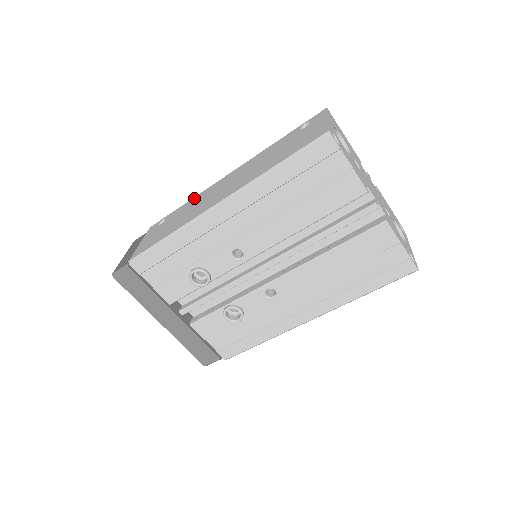
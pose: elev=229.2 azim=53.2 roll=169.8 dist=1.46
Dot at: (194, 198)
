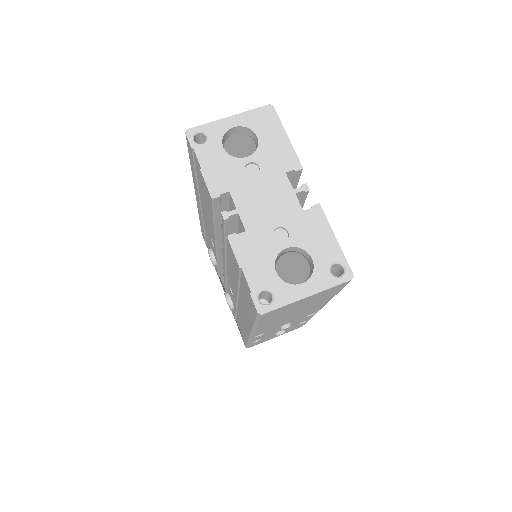
Dot at: occluded
